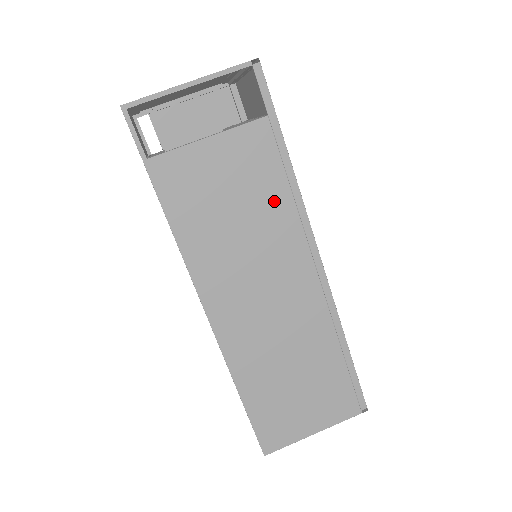
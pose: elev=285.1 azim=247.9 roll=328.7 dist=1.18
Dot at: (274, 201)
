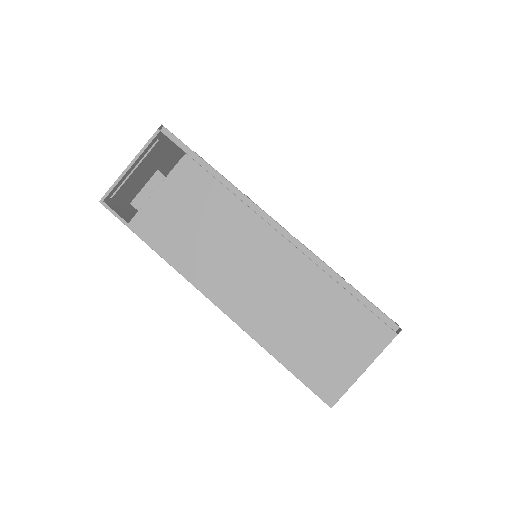
Dot at: (221, 204)
